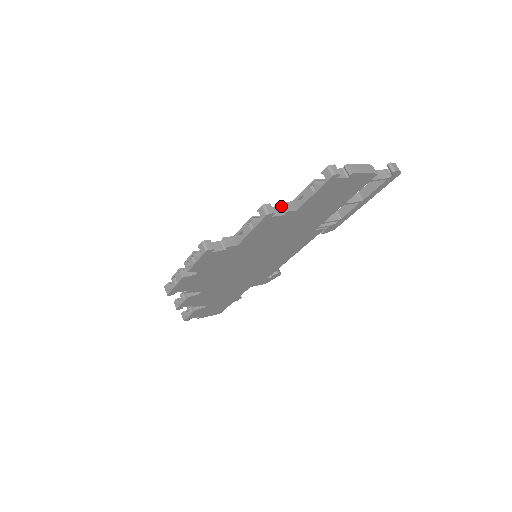
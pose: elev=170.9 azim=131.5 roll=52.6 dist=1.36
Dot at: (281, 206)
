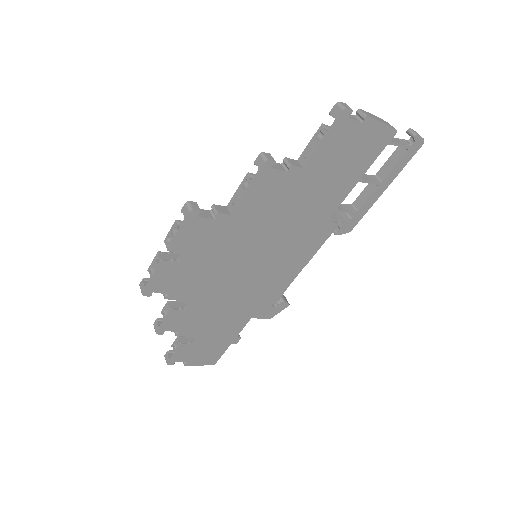
Dot at: (283, 163)
